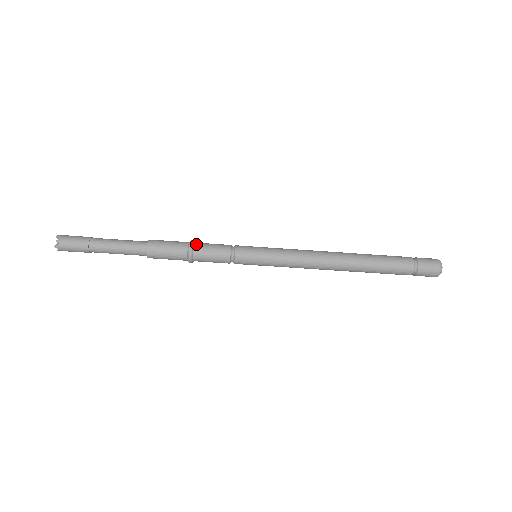
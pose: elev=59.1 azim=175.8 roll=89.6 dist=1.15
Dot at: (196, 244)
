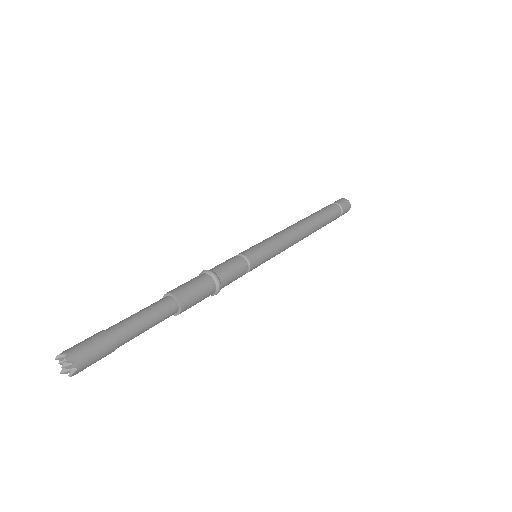
Dot at: occluded
